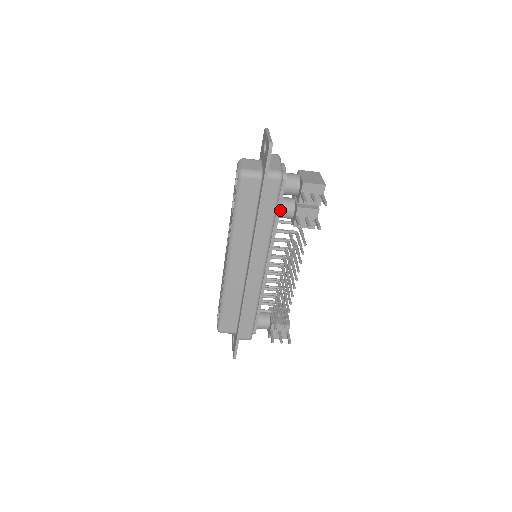
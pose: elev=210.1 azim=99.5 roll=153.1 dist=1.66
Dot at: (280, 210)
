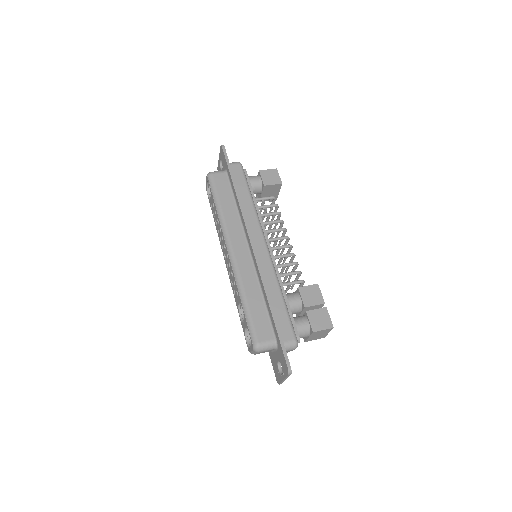
Dot at: occluded
